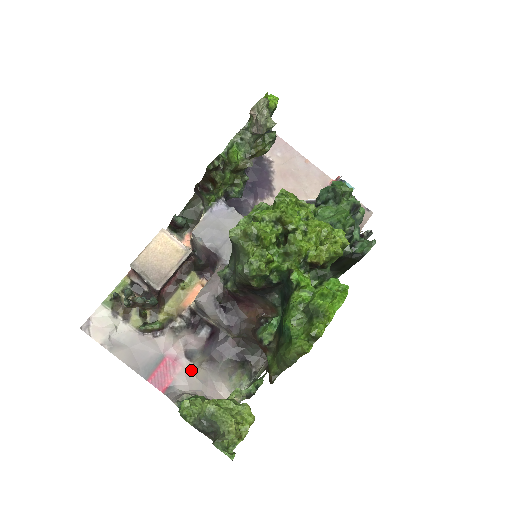
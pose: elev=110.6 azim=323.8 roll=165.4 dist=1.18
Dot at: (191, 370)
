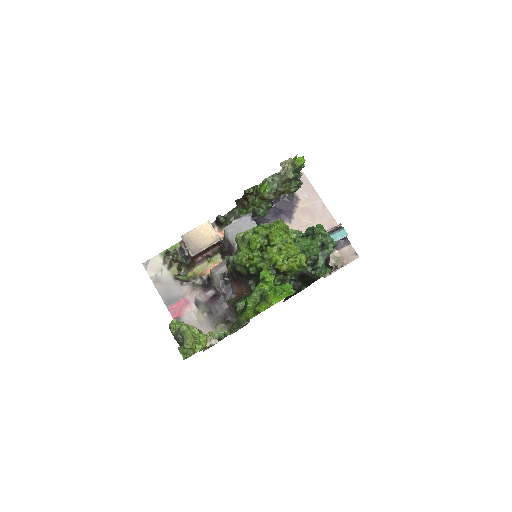
Dot at: (195, 313)
